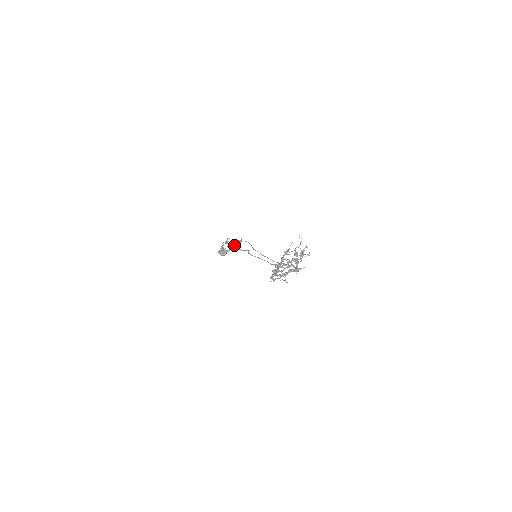
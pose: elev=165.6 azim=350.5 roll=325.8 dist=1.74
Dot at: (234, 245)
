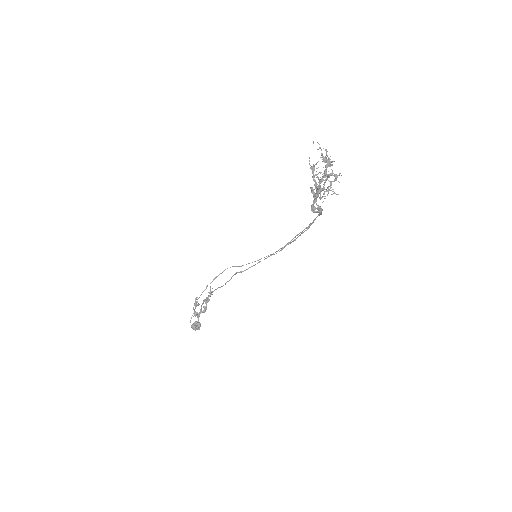
Dot at: (207, 301)
